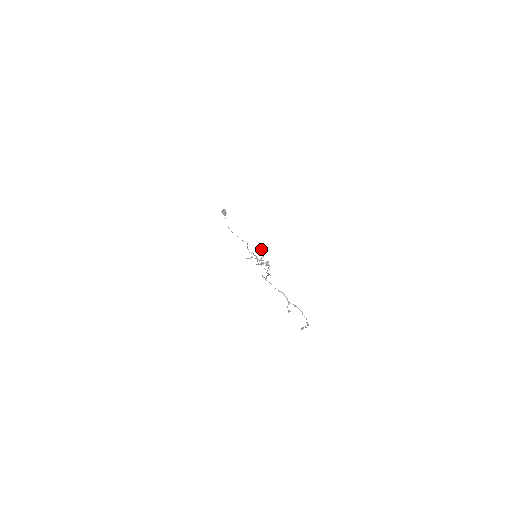
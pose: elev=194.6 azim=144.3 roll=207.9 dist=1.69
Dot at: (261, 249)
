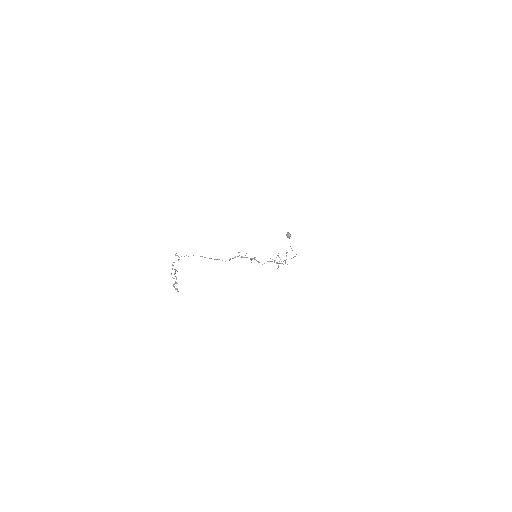
Dot at: (286, 253)
